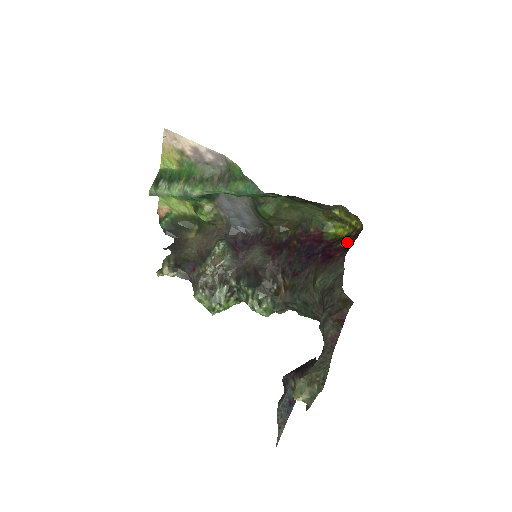
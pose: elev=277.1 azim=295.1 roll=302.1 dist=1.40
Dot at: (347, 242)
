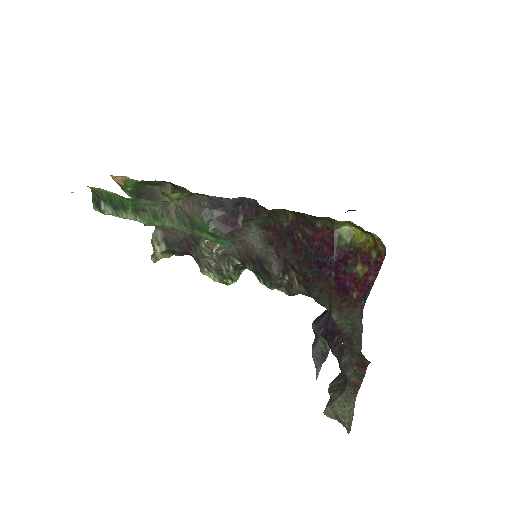
Dot at: (365, 272)
